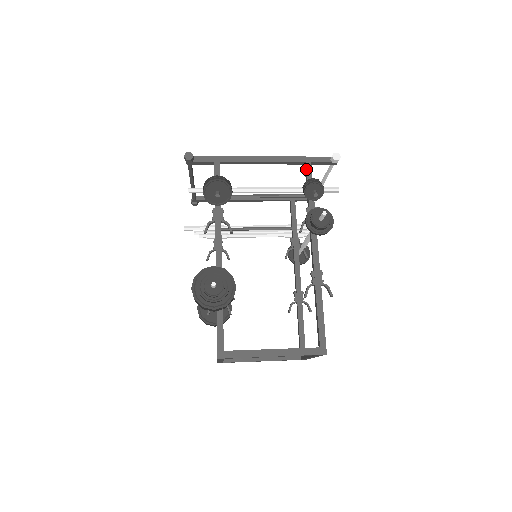
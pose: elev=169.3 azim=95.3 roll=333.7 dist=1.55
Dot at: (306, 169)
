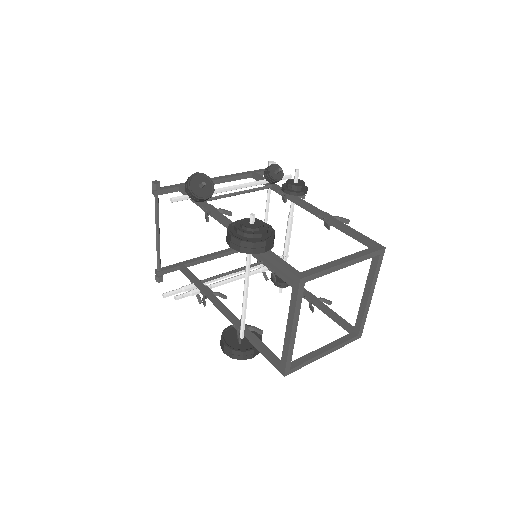
Dot at: (256, 175)
